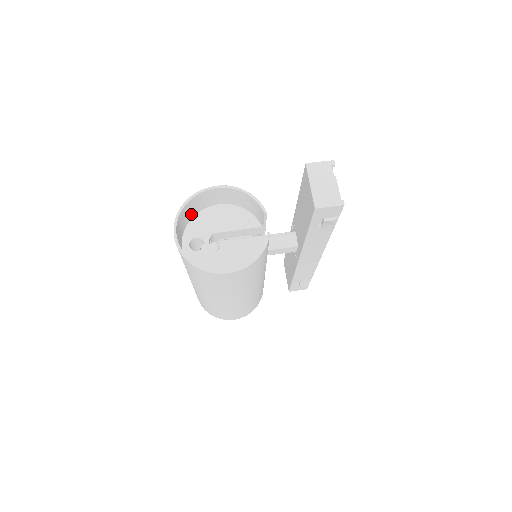
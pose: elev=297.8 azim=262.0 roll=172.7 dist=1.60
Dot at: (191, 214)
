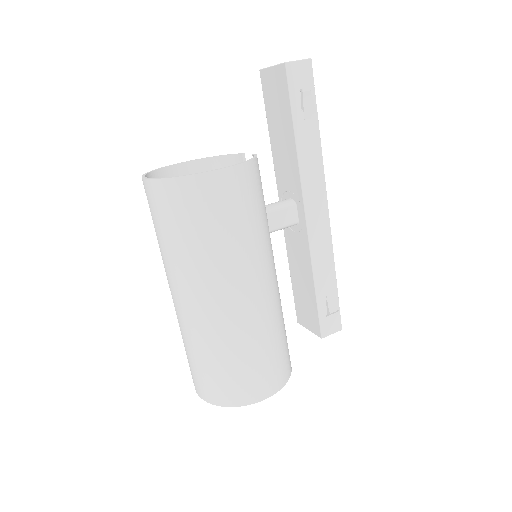
Dot at: occluded
